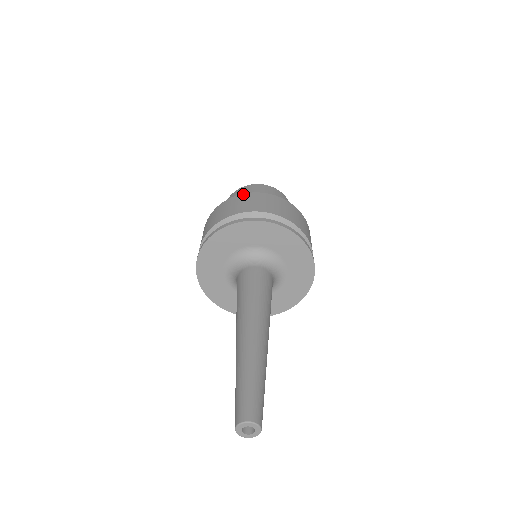
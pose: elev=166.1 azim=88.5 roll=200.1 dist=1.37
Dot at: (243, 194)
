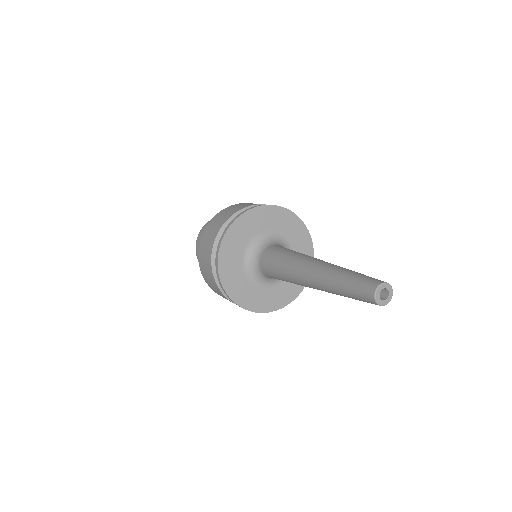
Dot at: (225, 208)
